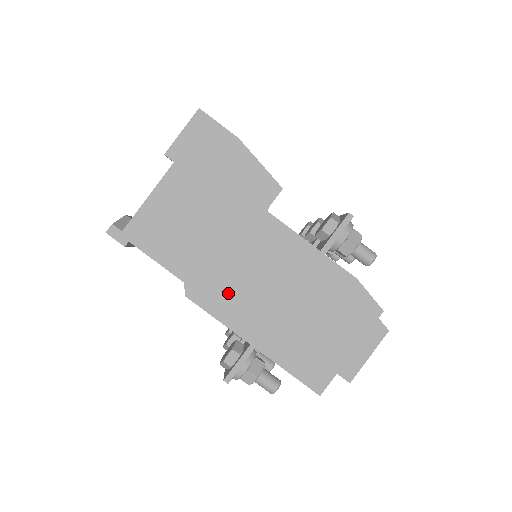
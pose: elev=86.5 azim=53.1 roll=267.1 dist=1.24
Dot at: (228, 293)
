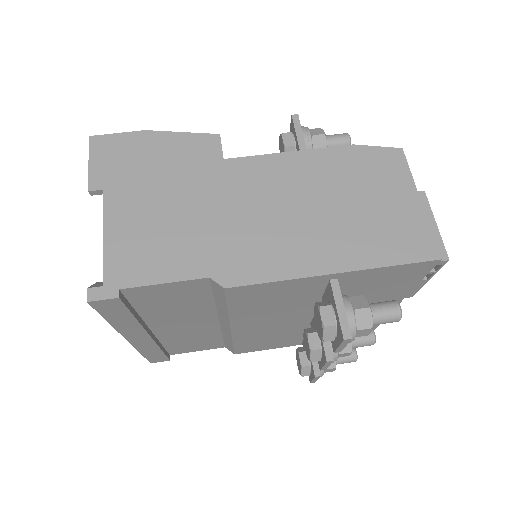
Dot at: (261, 249)
